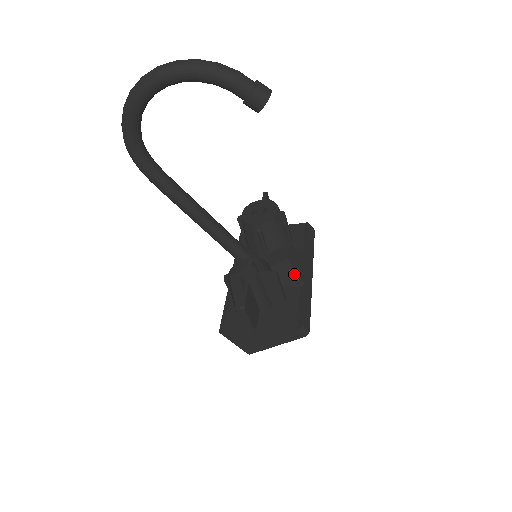
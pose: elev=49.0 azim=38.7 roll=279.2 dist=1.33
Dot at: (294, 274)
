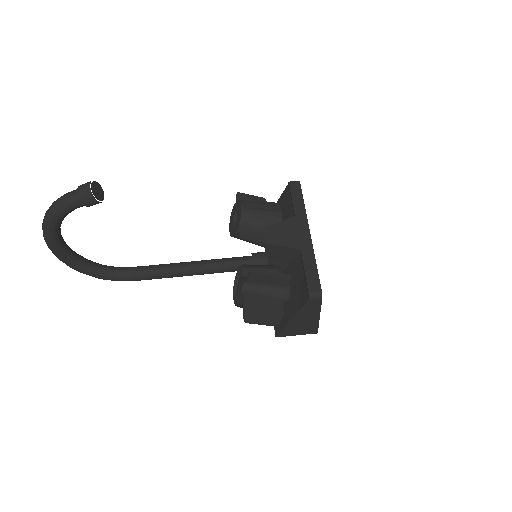
Dot at: (285, 249)
